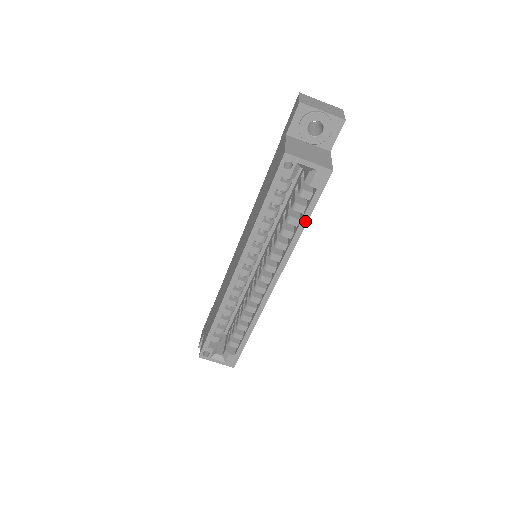
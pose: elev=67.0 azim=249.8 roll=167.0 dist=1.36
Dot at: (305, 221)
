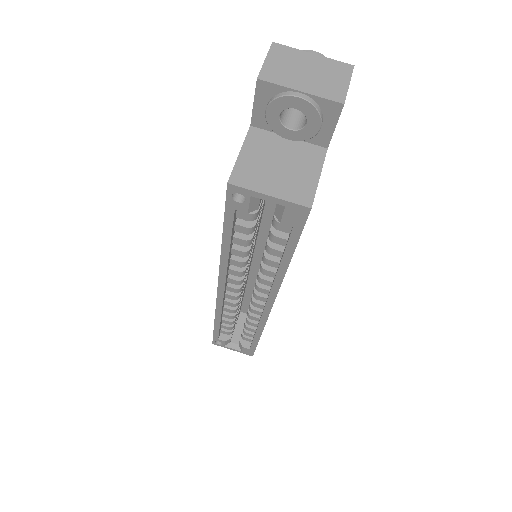
Dot at: (288, 258)
